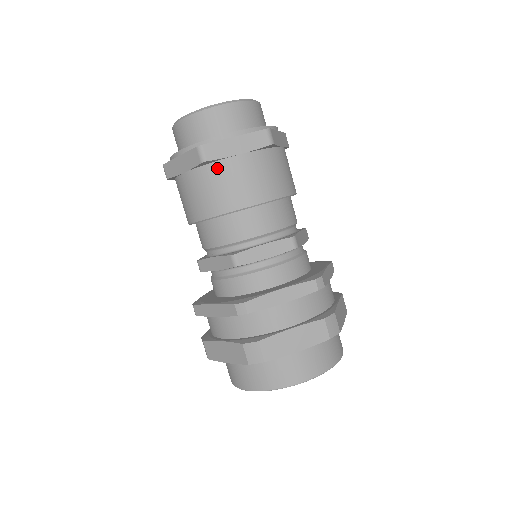
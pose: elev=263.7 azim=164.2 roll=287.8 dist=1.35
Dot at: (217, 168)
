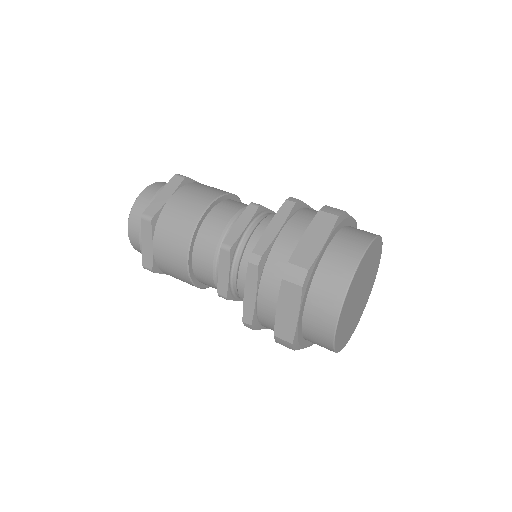
Dot at: (195, 184)
